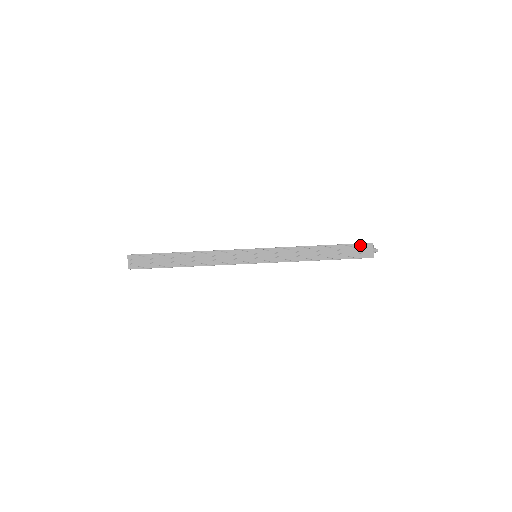
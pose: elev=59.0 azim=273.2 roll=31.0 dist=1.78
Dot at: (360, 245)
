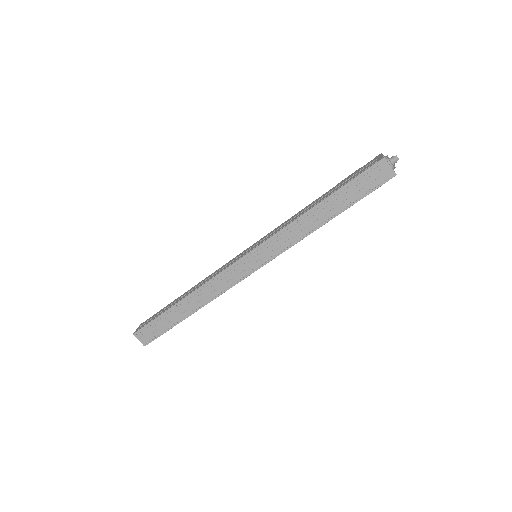
Dot at: (369, 171)
